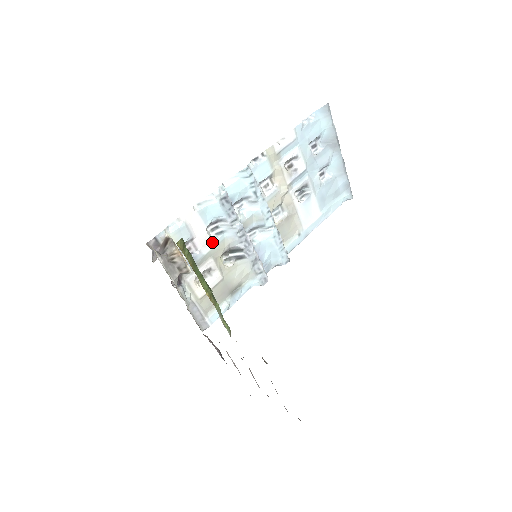
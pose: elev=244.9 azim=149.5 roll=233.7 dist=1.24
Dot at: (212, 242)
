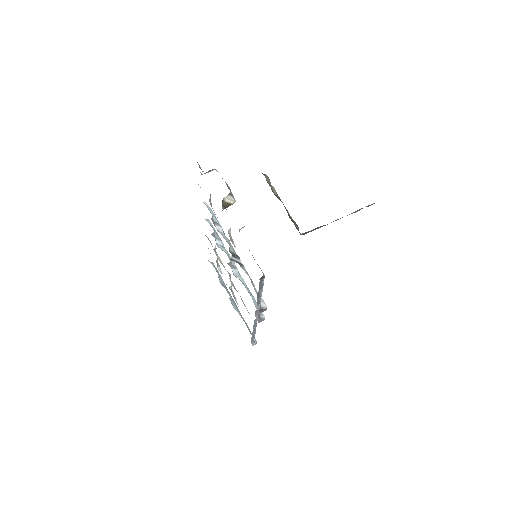
Dot at: occluded
